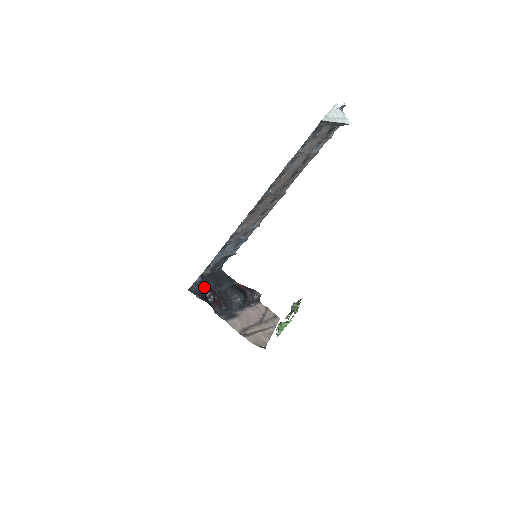
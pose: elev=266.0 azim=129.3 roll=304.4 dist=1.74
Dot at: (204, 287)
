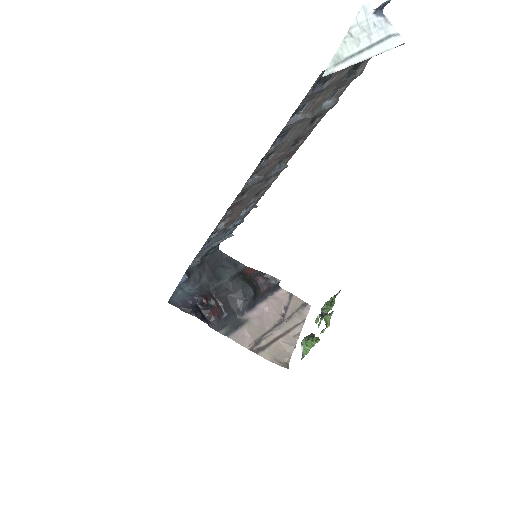
Dot at: (193, 289)
